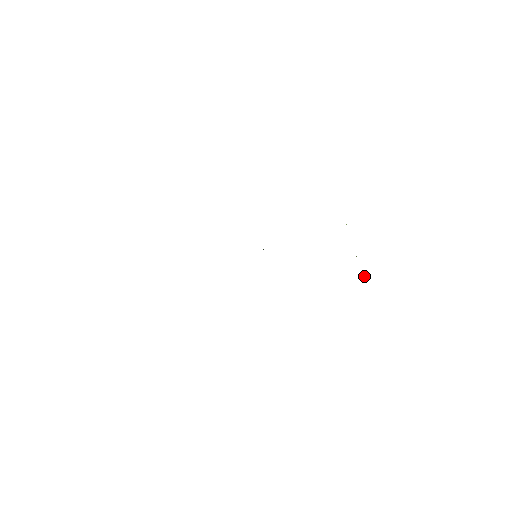
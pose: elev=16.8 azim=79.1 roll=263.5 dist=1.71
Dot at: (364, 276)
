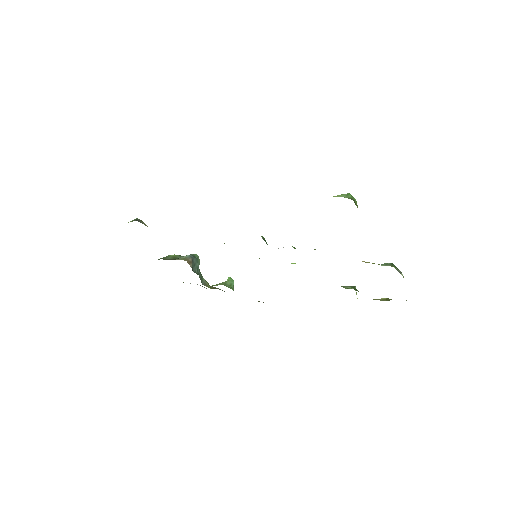
Dot at: occluded
